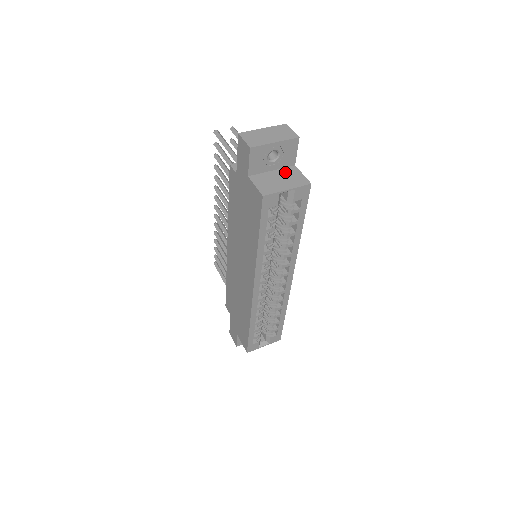
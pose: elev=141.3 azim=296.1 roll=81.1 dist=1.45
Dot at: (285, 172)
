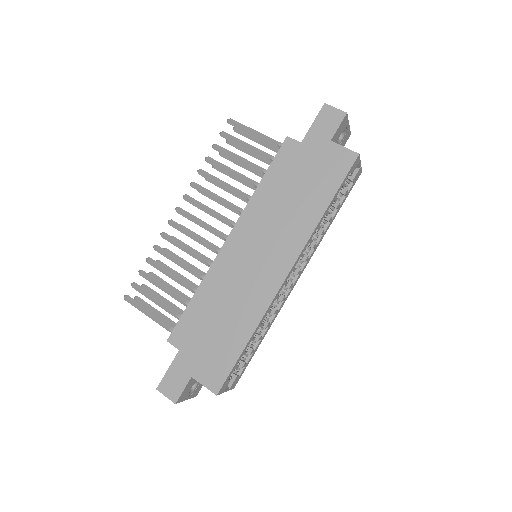
Dot at: occluded
